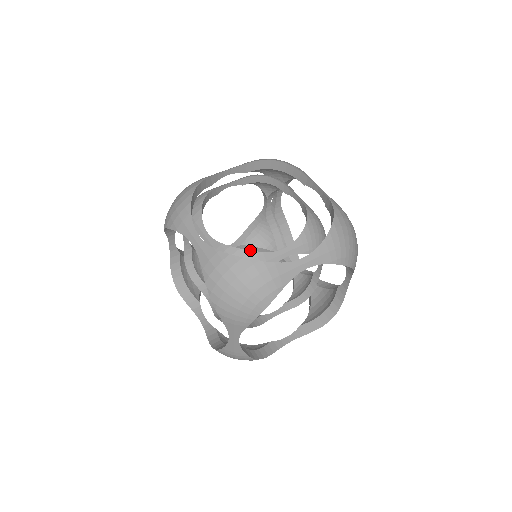
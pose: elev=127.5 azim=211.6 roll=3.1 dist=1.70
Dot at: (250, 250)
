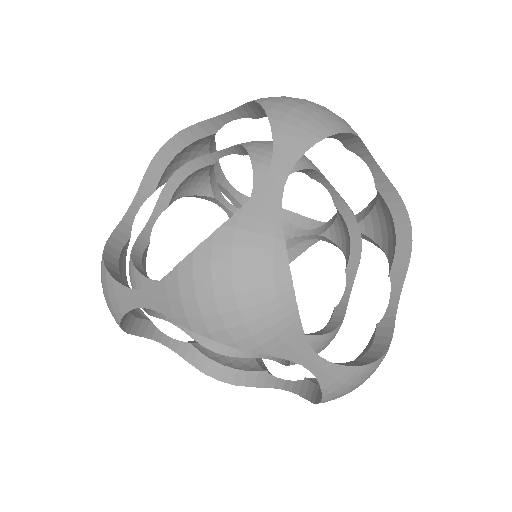
Dot at: occluded
